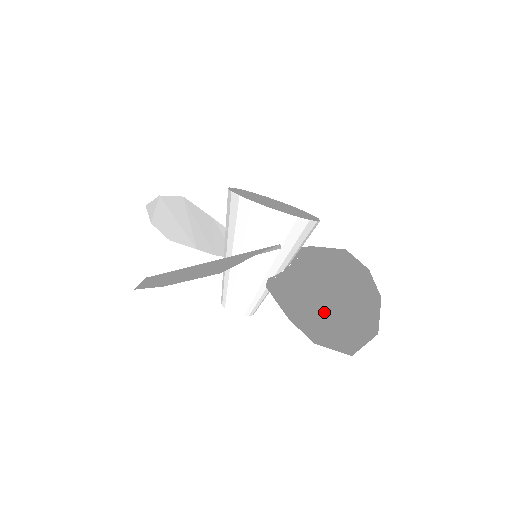
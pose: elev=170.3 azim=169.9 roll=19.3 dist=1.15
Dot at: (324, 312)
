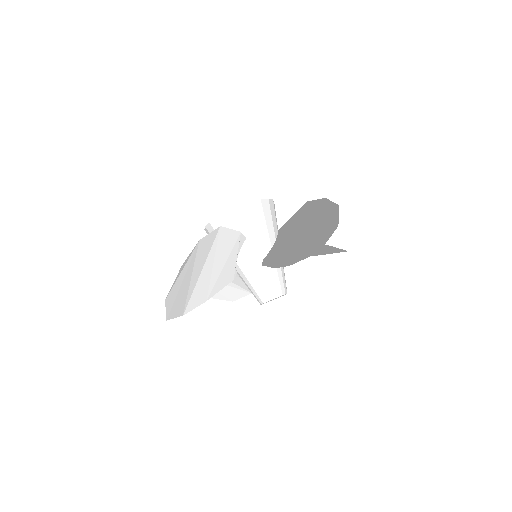
Dot at: occluded
